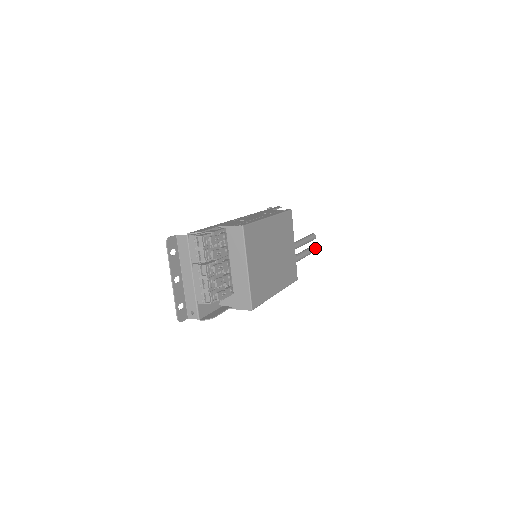
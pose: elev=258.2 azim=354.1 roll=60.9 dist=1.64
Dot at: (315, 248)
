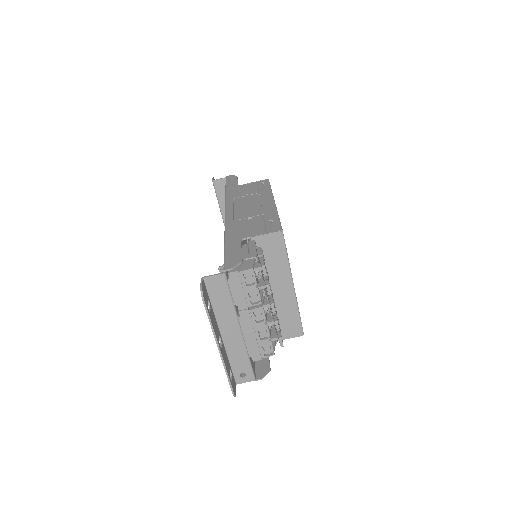
Dot at: occluded
